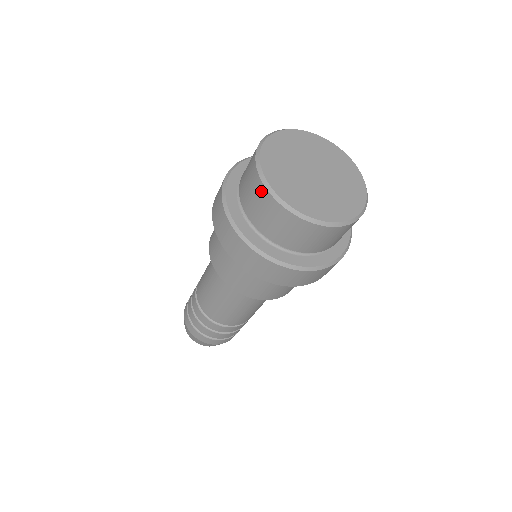
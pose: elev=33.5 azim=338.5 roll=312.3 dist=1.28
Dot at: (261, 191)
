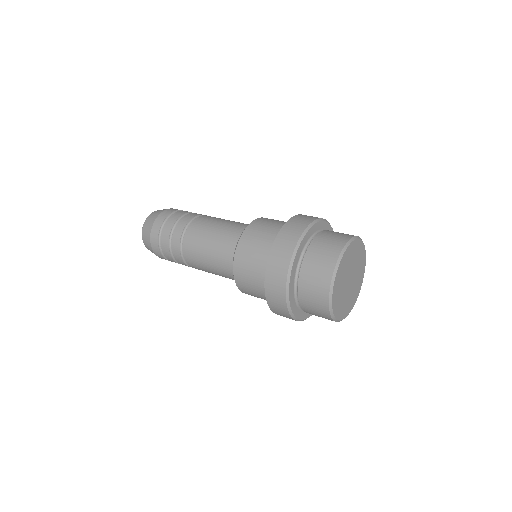
Dot at: occluded
